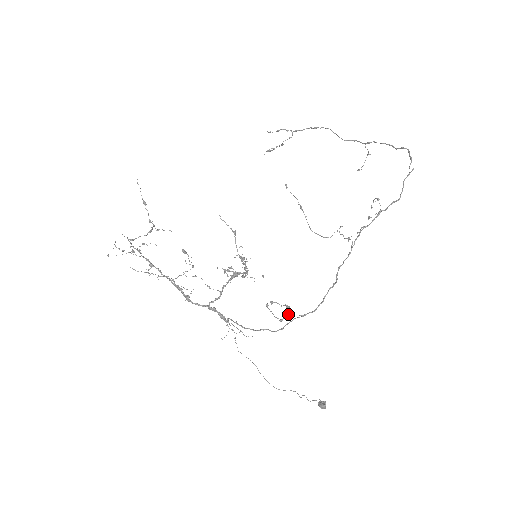
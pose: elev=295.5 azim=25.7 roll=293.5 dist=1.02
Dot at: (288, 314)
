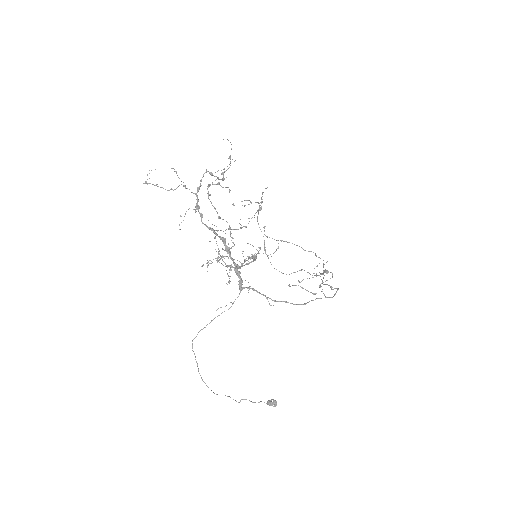
Dot at: occluded
